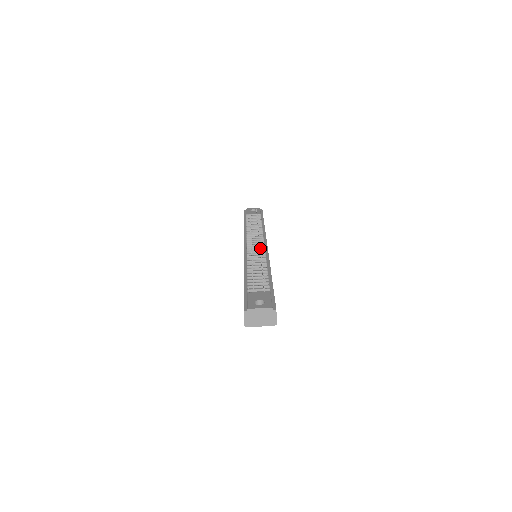
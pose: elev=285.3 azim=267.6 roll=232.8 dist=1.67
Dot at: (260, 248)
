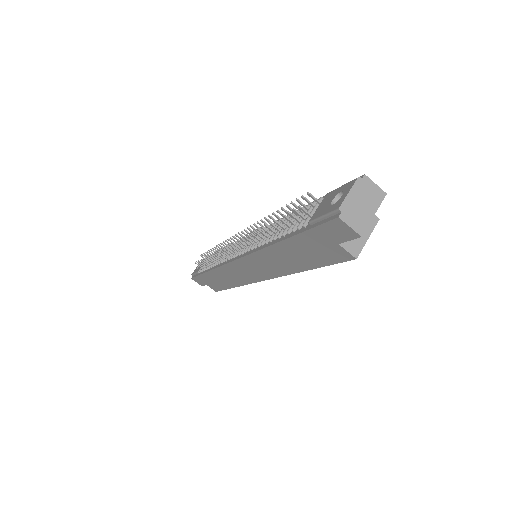
Dot at: (251, 227)
